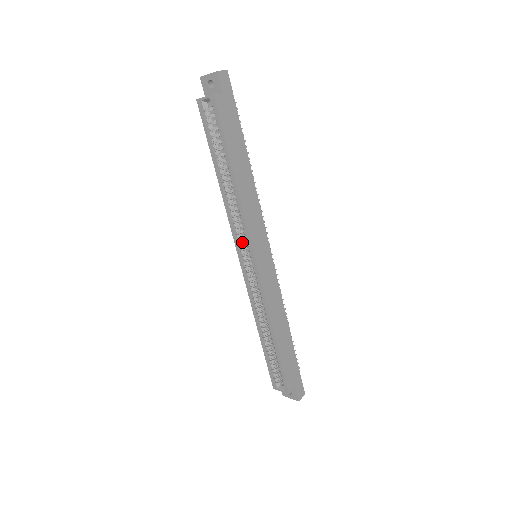
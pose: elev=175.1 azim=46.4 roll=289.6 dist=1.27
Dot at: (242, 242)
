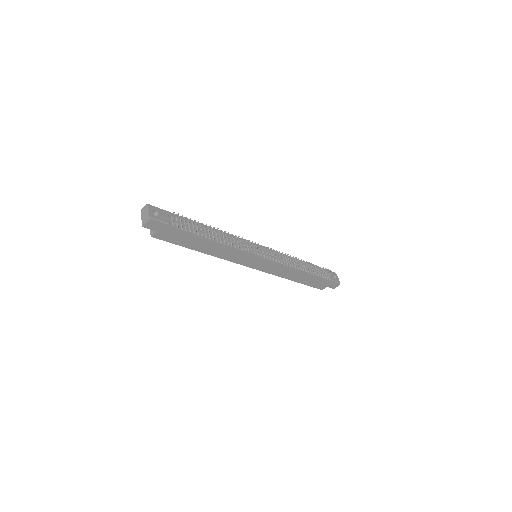
Dot at: occluded
